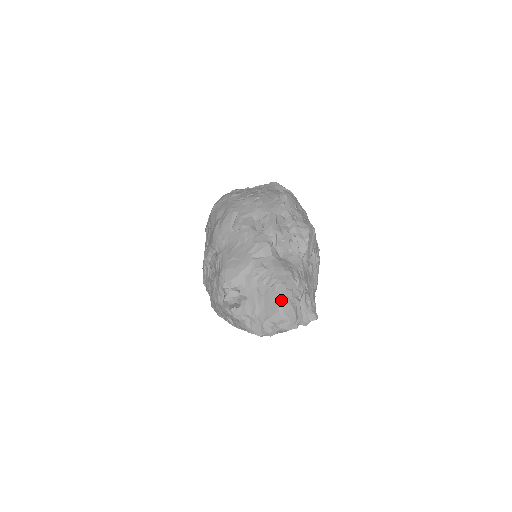
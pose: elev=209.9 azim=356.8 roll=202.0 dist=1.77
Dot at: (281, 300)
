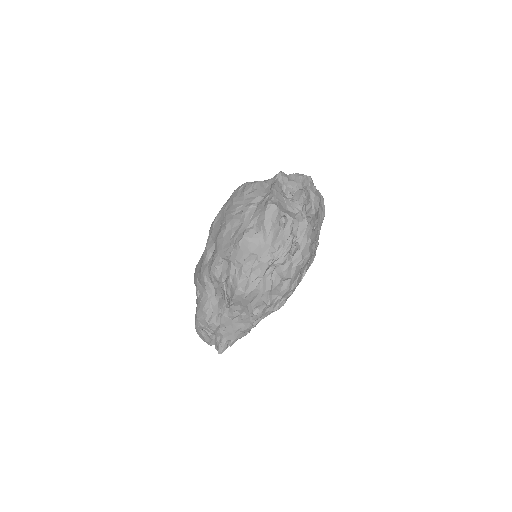
Dot at: (196, 325)
